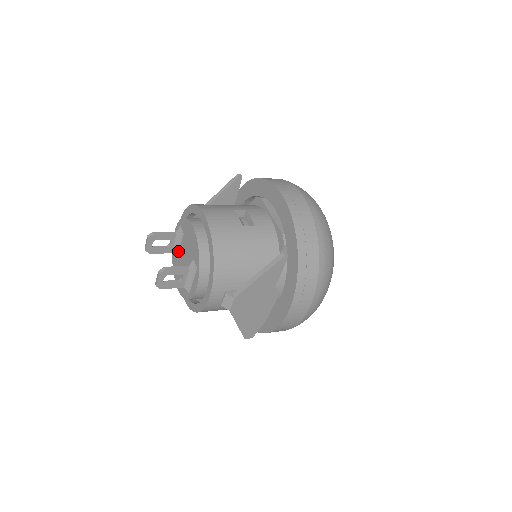
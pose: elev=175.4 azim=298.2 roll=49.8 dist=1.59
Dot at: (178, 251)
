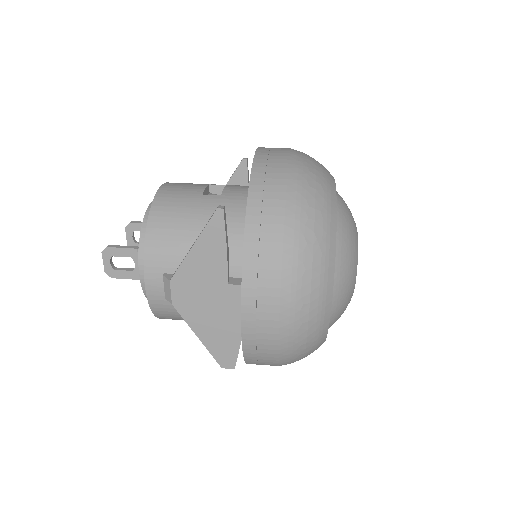
Dot at: occluded
